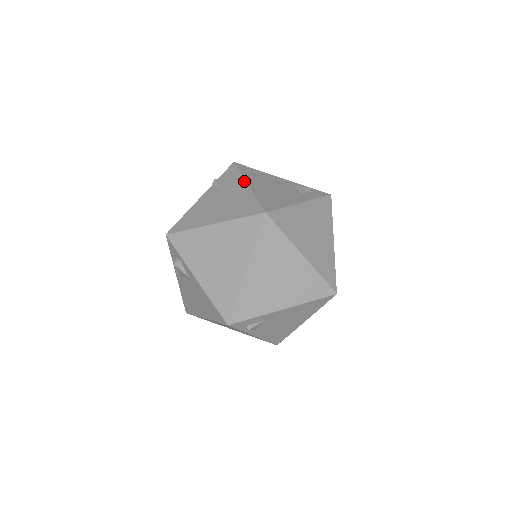
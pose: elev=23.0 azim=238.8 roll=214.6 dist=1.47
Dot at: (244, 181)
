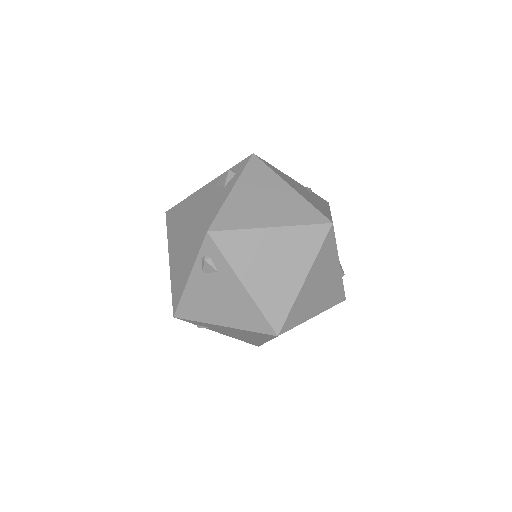
Dot at: (329, 208)
